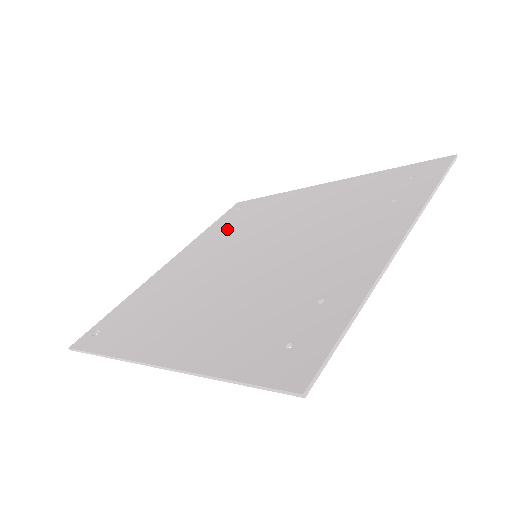
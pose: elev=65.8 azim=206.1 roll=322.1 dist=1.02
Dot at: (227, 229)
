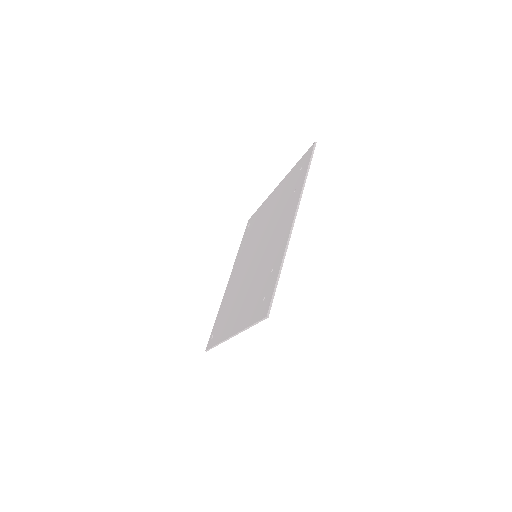
Dot at: (246, 243)
